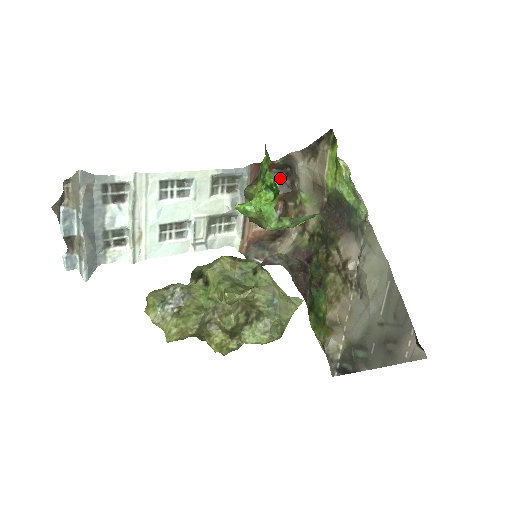
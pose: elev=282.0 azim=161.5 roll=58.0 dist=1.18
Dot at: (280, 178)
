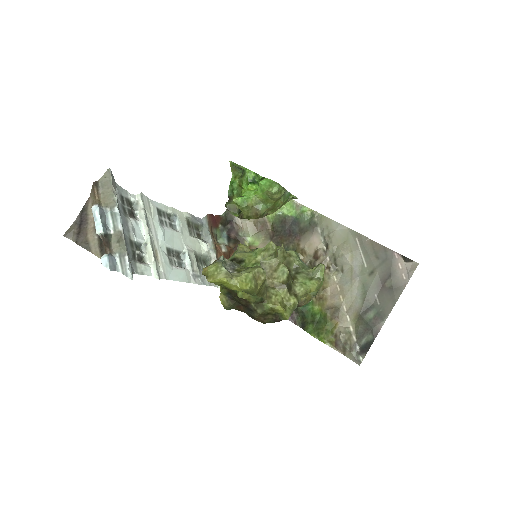
Dot at: (225, 235)
